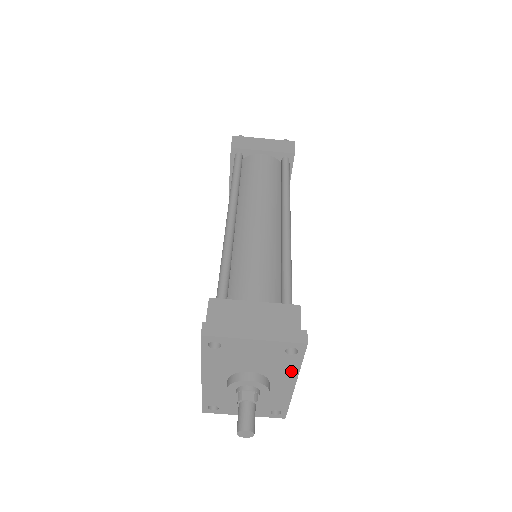
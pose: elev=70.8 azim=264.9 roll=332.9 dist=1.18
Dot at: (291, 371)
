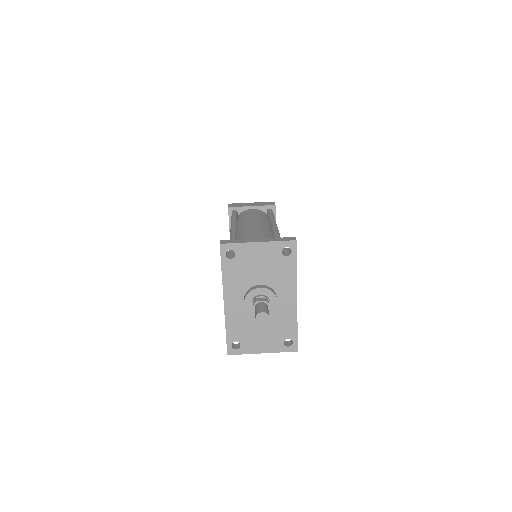
Dot at: (291, 278)
